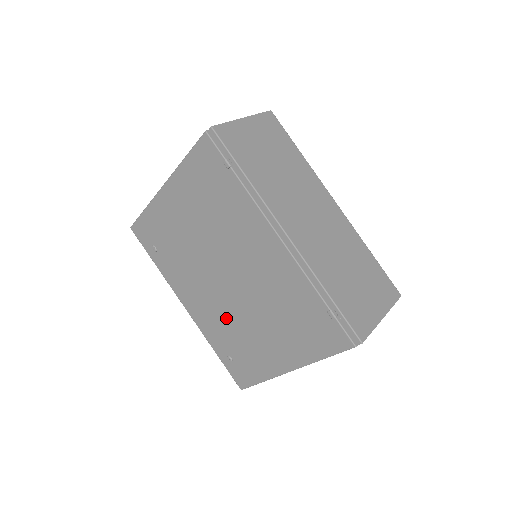
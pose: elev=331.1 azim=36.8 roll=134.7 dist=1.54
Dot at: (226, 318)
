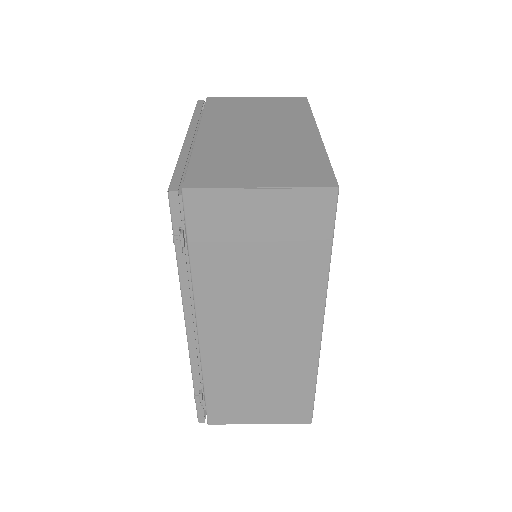
Dot at: occluded
